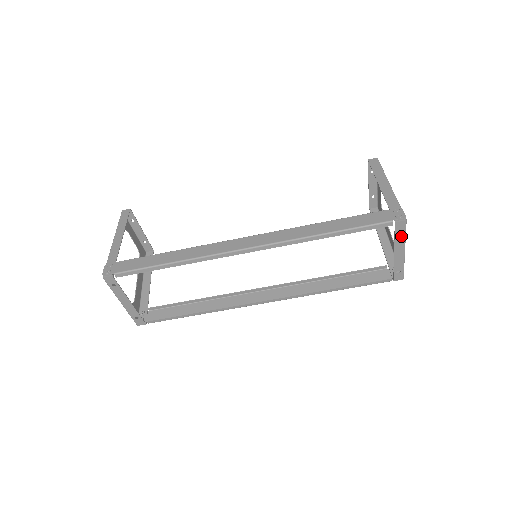
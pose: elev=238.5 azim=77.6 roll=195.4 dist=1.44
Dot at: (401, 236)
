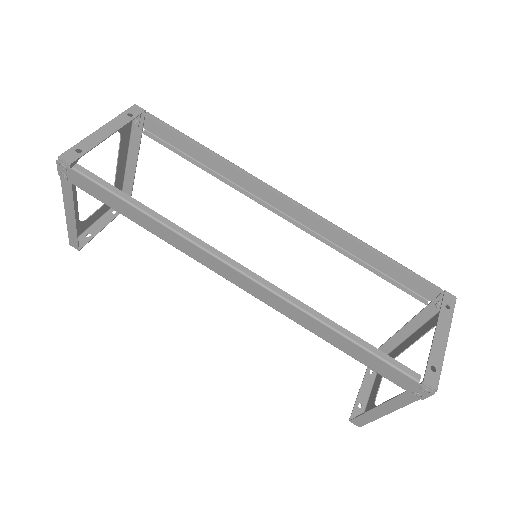
Dot at: (448, 313)
